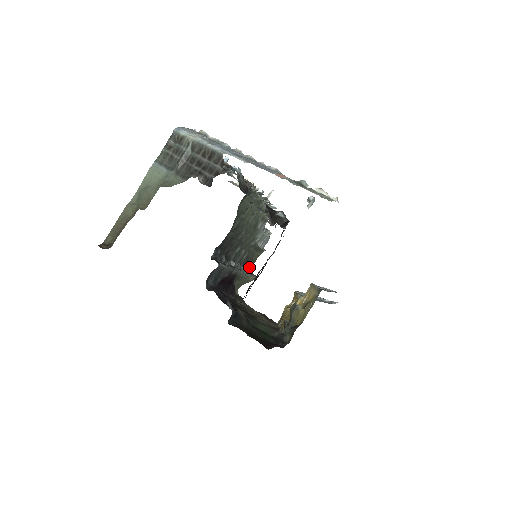
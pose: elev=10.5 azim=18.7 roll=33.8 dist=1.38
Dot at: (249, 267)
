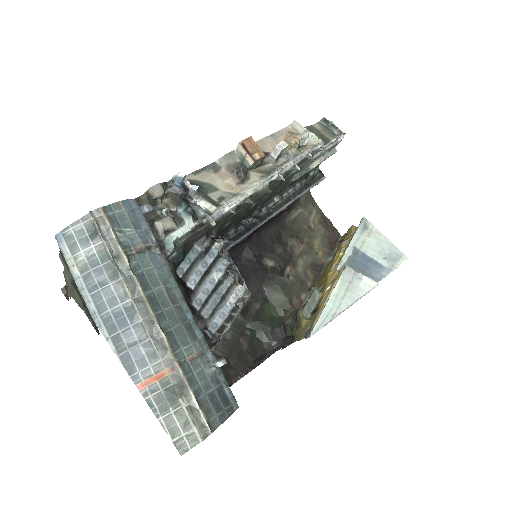
Dot at: (309, 176)
